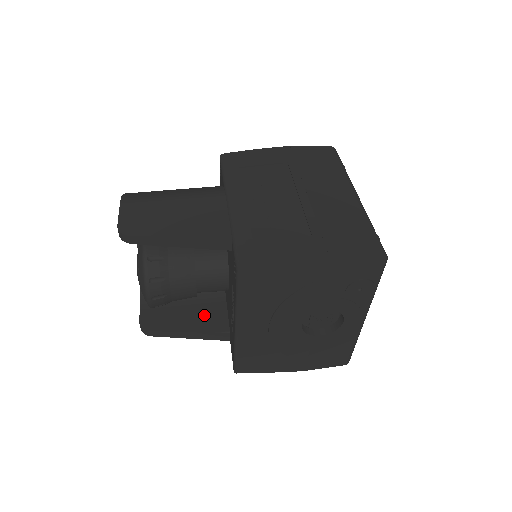
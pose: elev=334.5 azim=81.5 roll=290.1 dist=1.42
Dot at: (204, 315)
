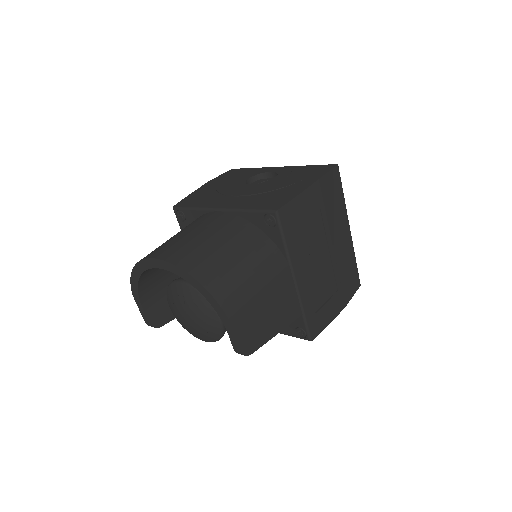
Dot at: occluded
